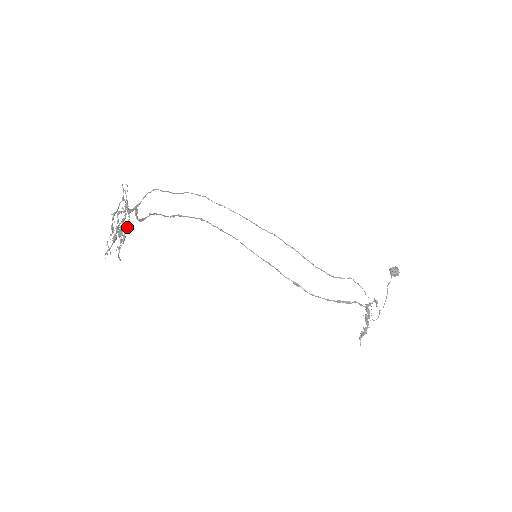
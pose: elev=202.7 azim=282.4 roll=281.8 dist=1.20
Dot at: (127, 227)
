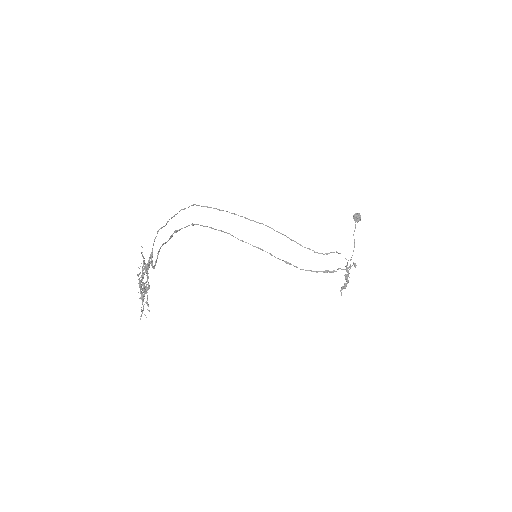
Dot at: occluded
